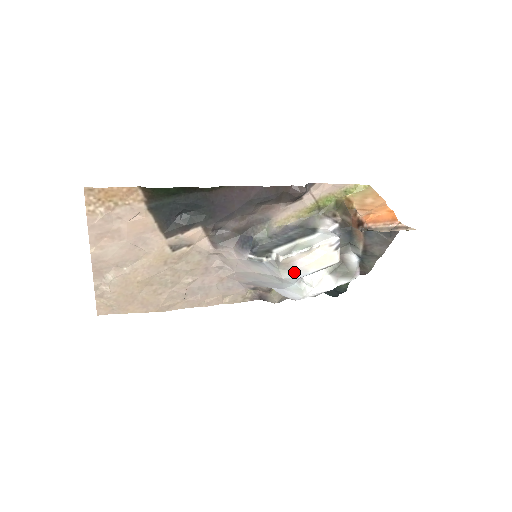
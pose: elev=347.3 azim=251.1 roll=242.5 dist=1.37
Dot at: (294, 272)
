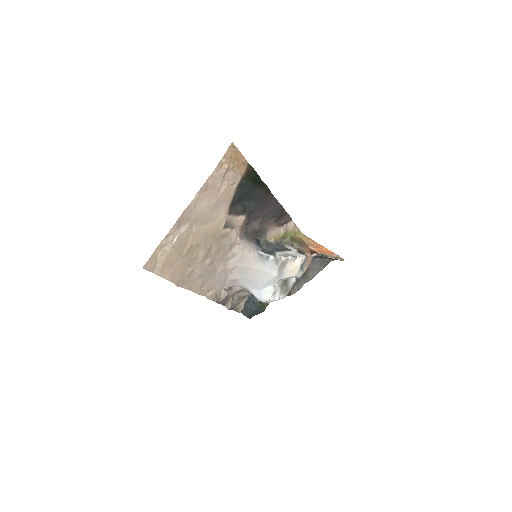
Dot at: (281, 273)
